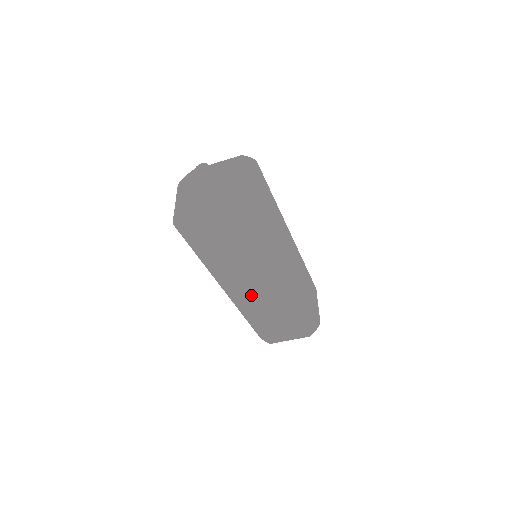
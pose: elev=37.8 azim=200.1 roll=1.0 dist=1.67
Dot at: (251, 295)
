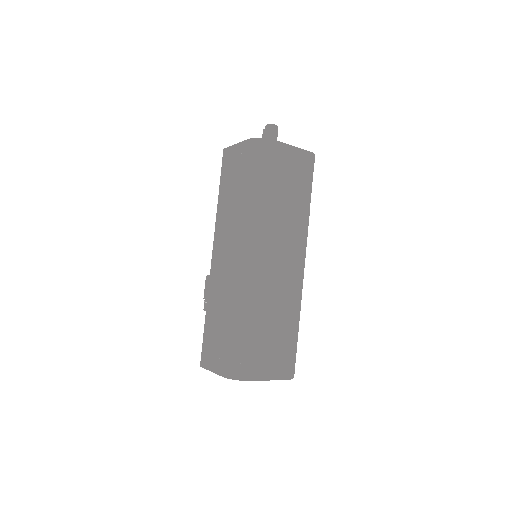
Dot at: (275, 261)
